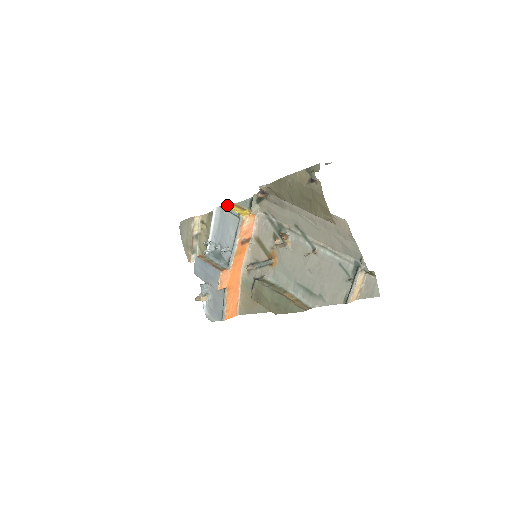
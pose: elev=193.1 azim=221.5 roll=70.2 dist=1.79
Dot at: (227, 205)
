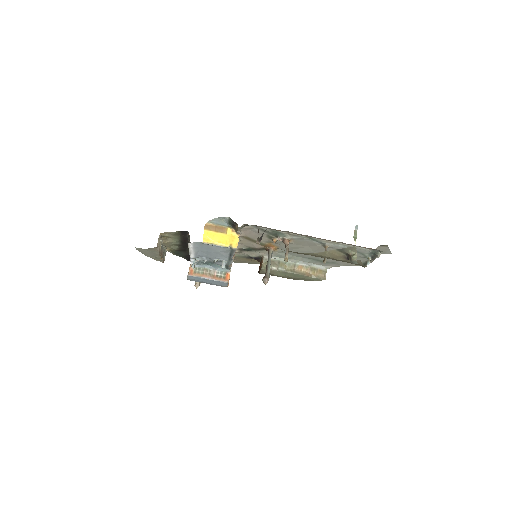
Dot at: (205, 238)
